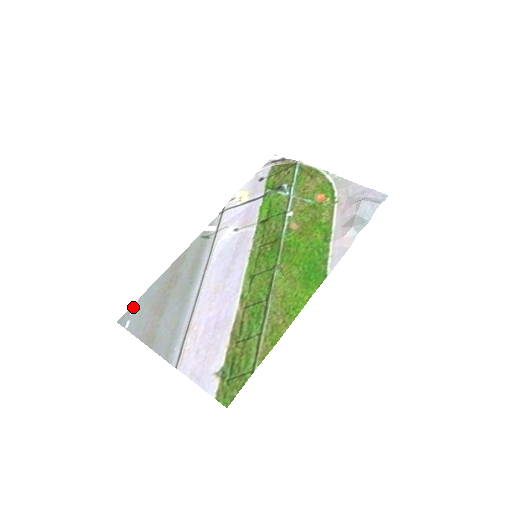
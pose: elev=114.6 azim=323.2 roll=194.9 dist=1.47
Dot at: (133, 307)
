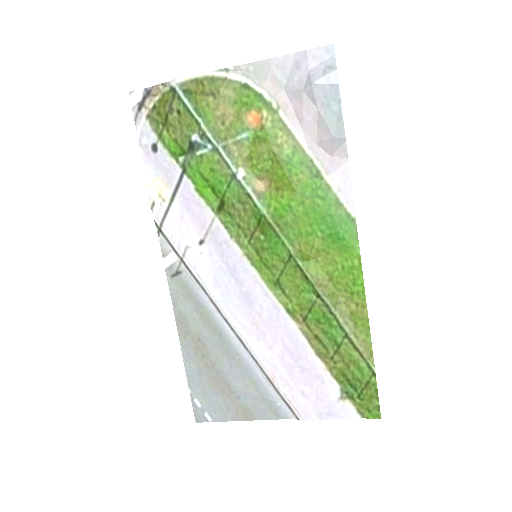
Dot at: (193, 400)
